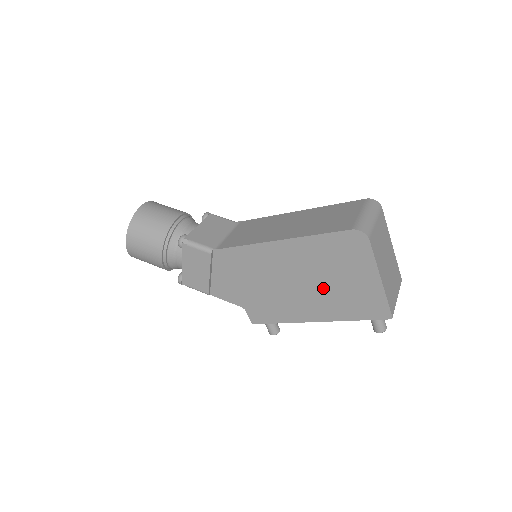
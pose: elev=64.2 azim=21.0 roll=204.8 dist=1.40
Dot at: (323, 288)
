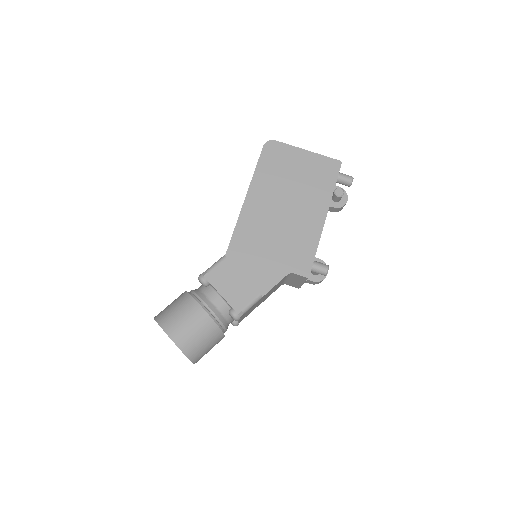
Dot at: (298, 192)
